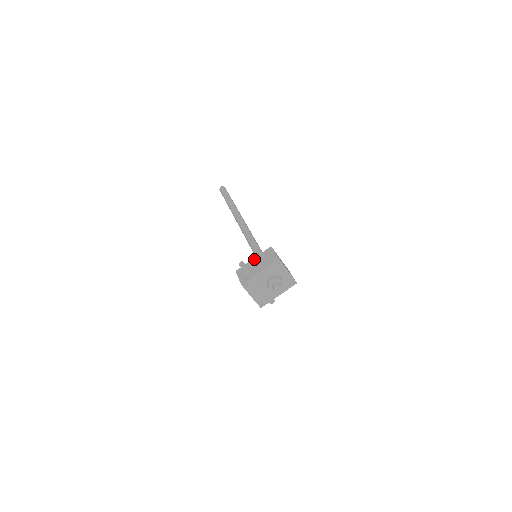
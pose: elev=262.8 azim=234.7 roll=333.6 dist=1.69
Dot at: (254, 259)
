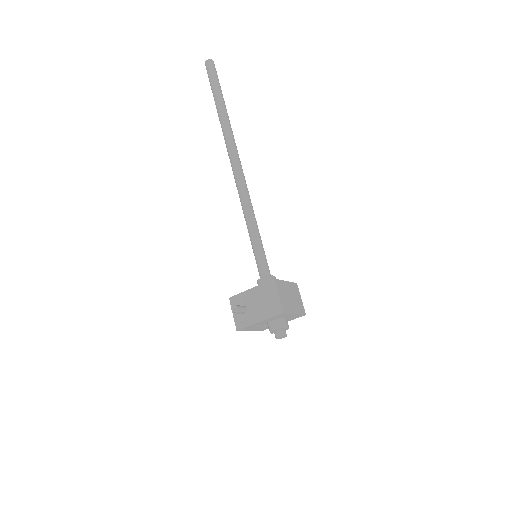
Dot at: (252, 291)
